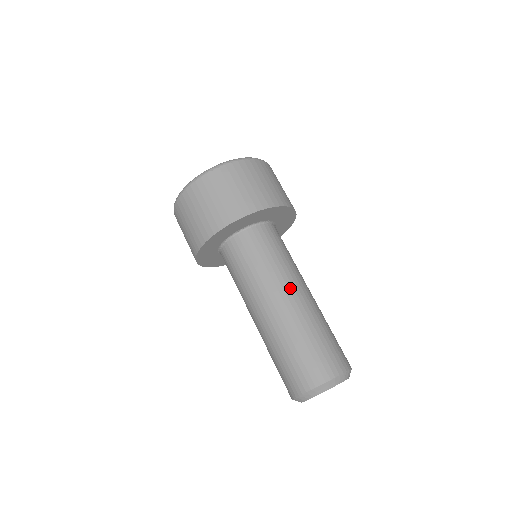
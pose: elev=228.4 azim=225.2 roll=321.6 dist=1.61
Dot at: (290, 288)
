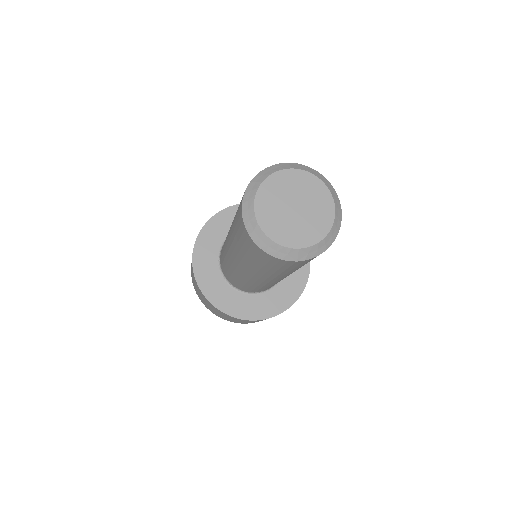
Dot at: occluded
